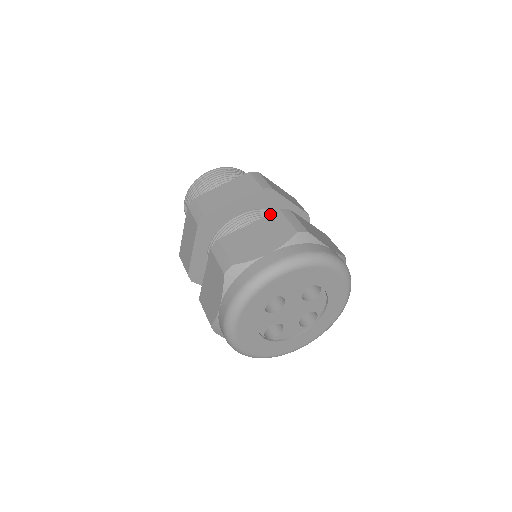
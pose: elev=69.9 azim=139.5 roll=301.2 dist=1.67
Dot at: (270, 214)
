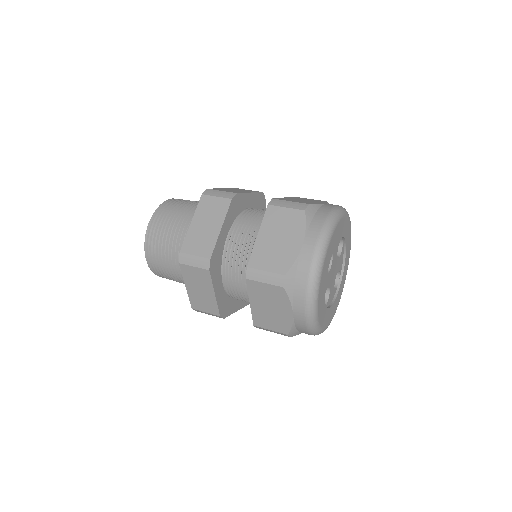
Dot at: (247, 287)
